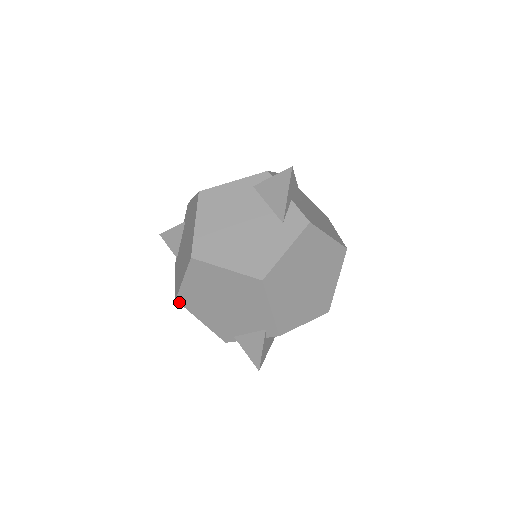
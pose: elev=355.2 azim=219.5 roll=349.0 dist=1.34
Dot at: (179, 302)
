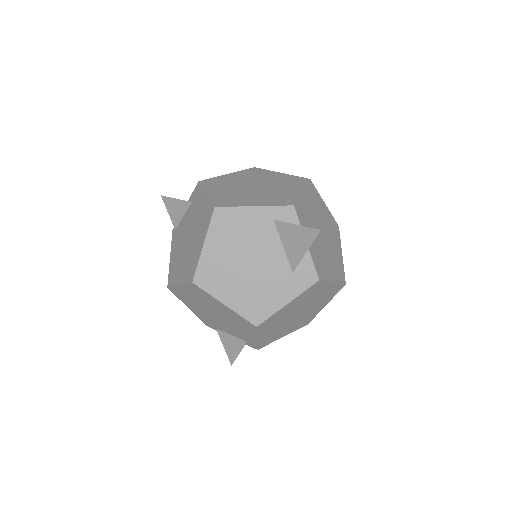
Dot at: (170, 290)
